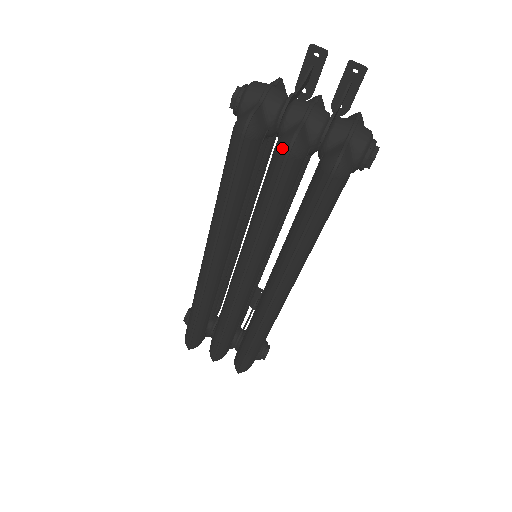
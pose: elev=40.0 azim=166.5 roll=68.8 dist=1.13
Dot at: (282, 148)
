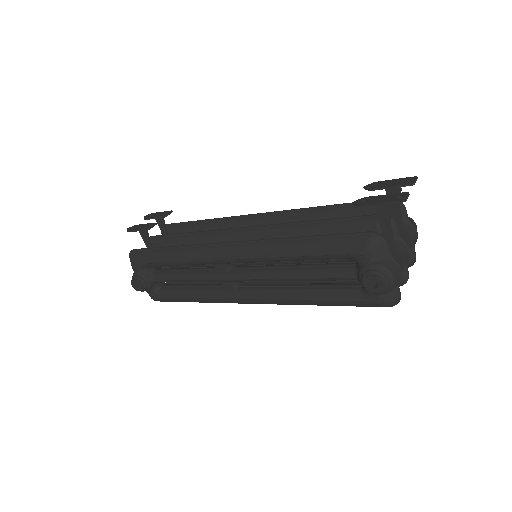
Dot at: occluded
